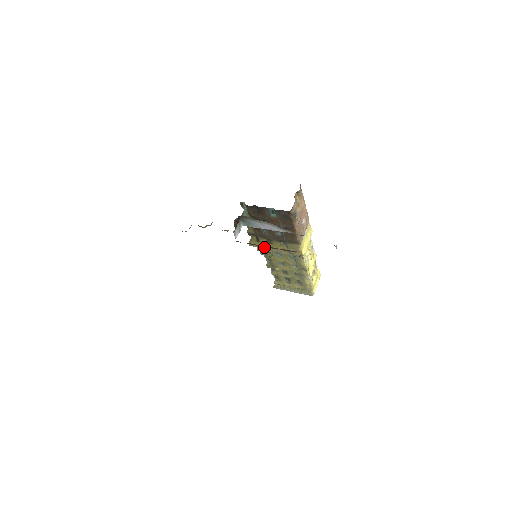
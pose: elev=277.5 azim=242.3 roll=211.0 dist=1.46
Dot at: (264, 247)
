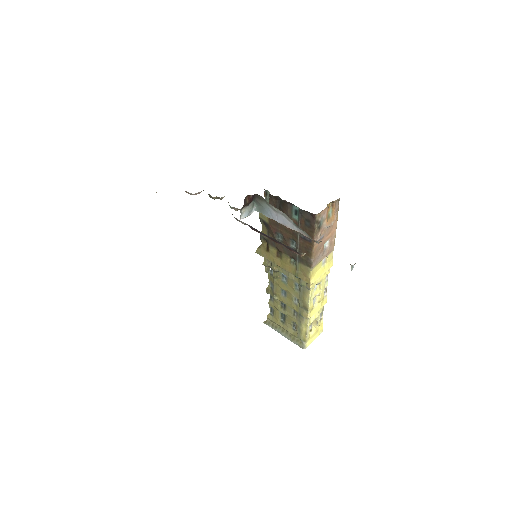
Dot at: (271, 260)
